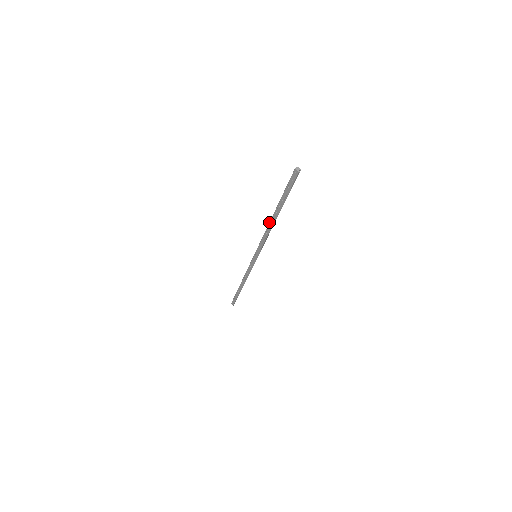
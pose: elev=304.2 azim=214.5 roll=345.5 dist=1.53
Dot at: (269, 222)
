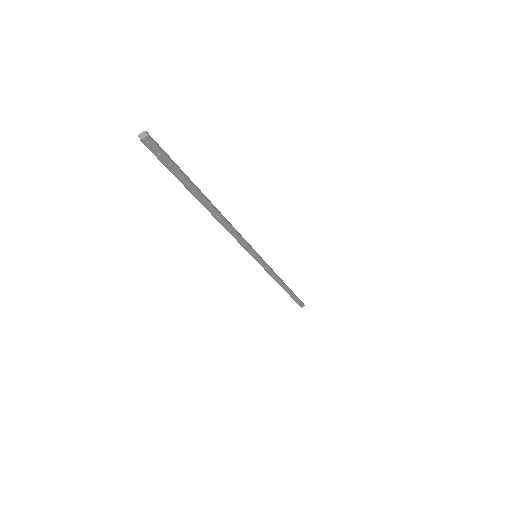
Dot at: occluded
